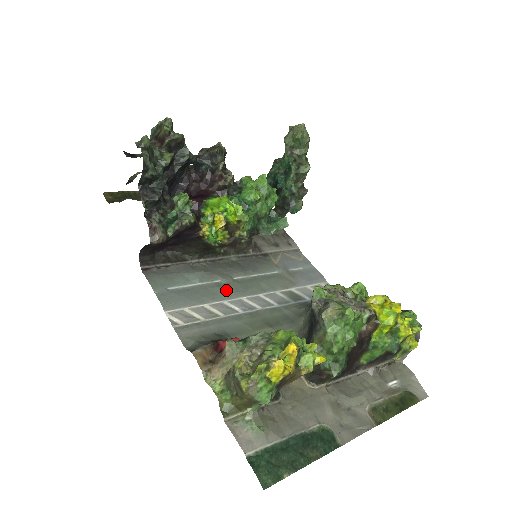
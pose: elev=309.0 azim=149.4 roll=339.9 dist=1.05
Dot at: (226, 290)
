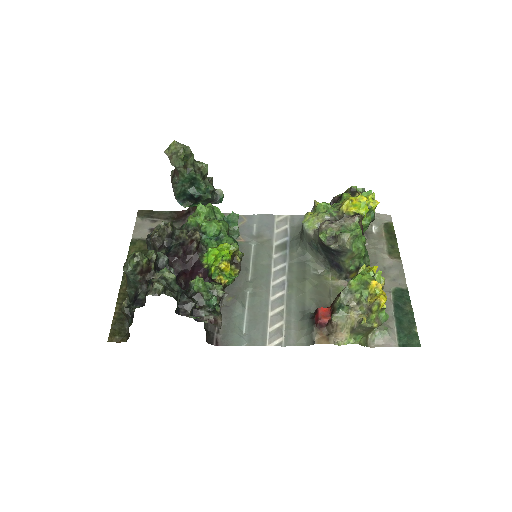
Dot at: (260, 292)
